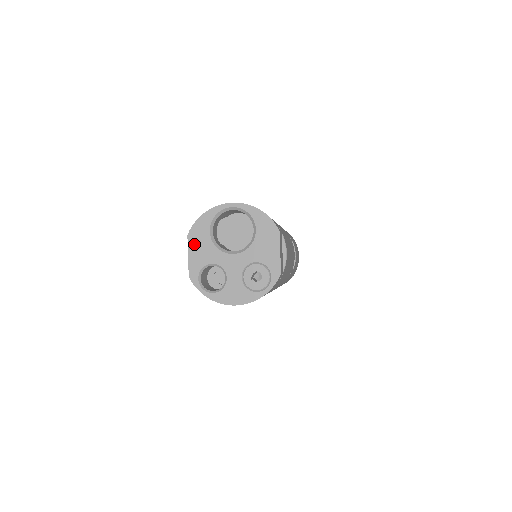
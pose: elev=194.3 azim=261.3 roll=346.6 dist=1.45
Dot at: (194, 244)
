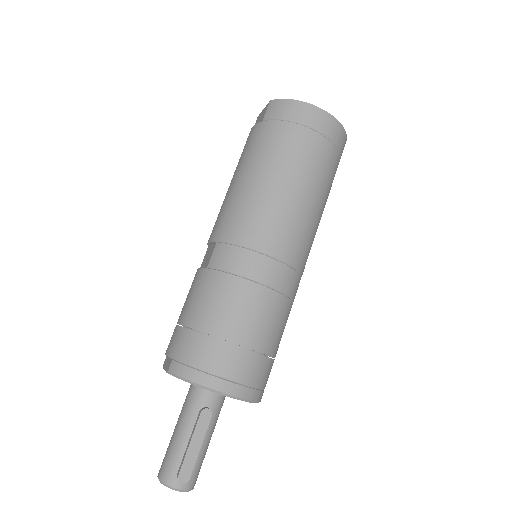
Dot at: occluded
